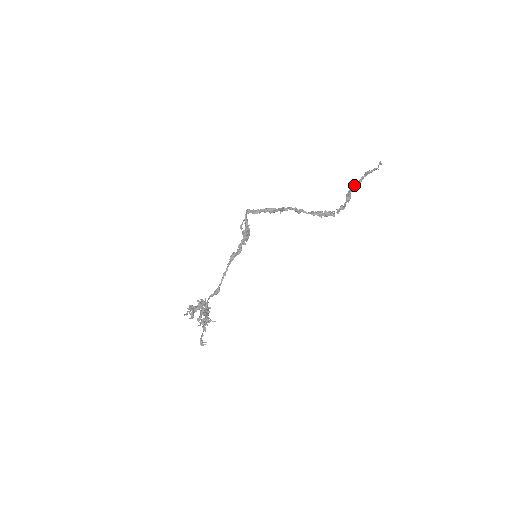
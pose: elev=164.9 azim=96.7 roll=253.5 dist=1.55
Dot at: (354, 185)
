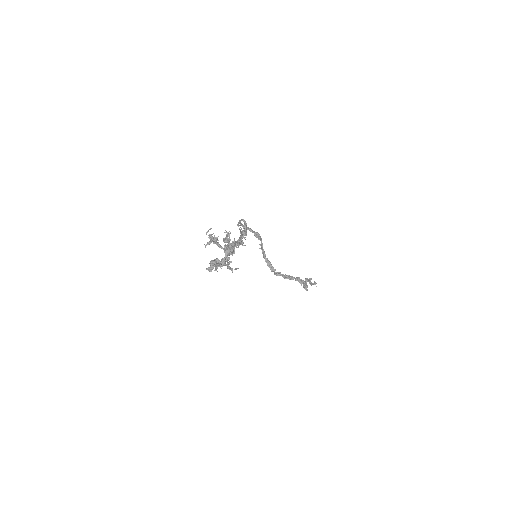
Dot at: (306, 278)
